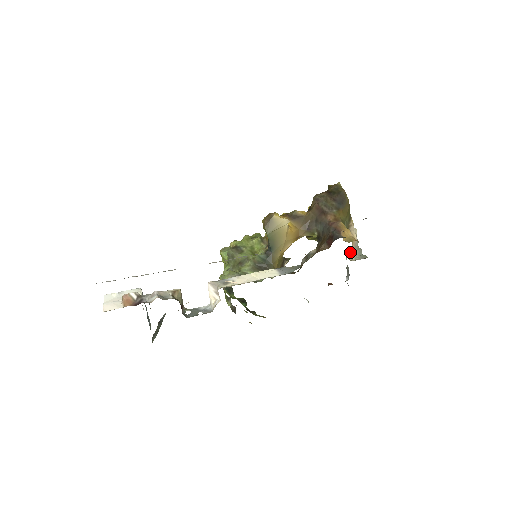
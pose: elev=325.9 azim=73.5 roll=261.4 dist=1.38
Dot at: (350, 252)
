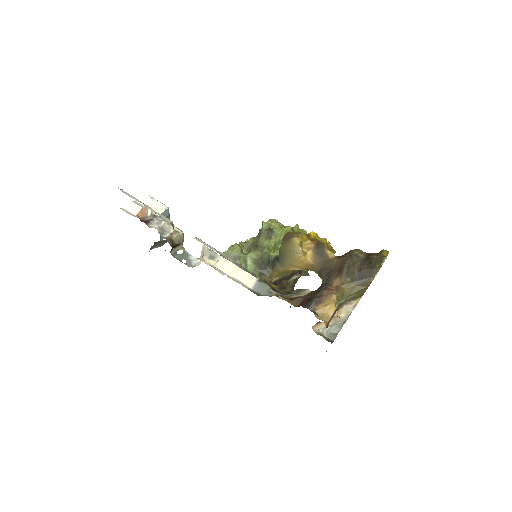
Dot at: (321, 323)
